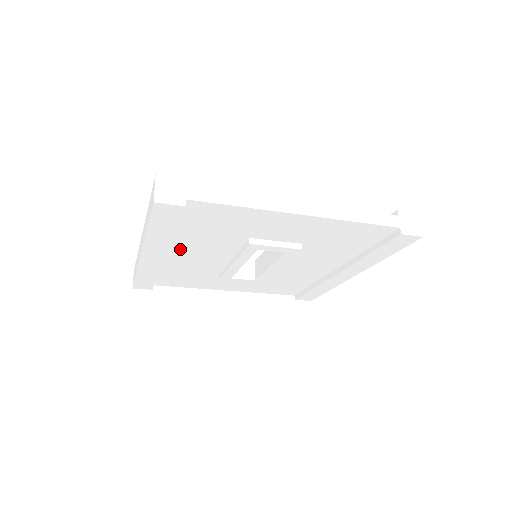
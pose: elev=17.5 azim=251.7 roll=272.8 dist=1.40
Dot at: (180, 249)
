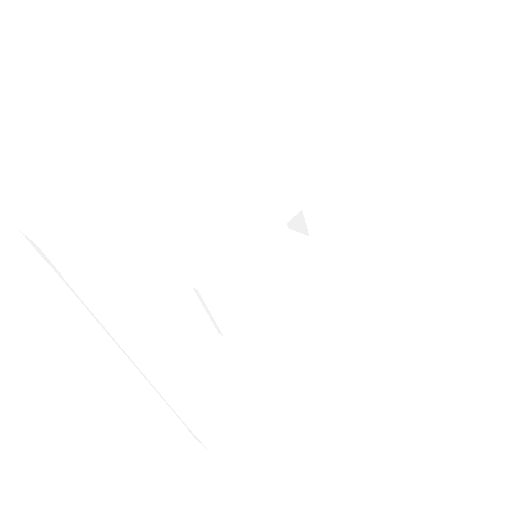
Dot at: (239, 158)
